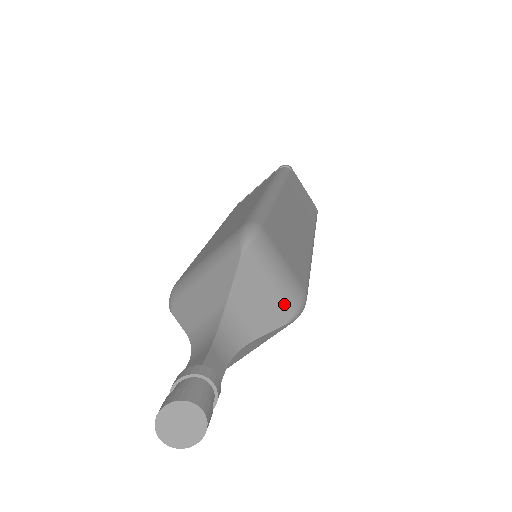
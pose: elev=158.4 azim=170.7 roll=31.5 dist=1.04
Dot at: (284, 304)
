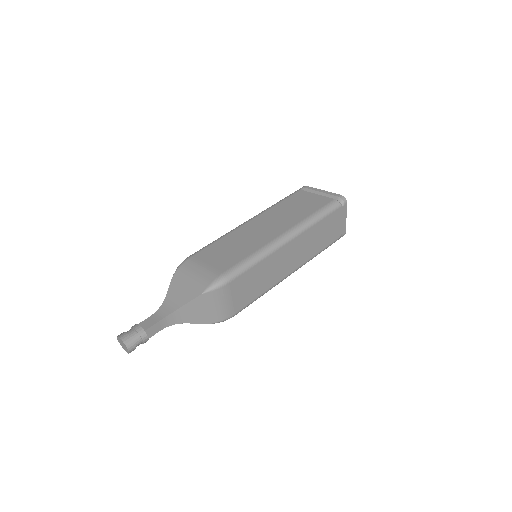
Dot at: (213, 317)
